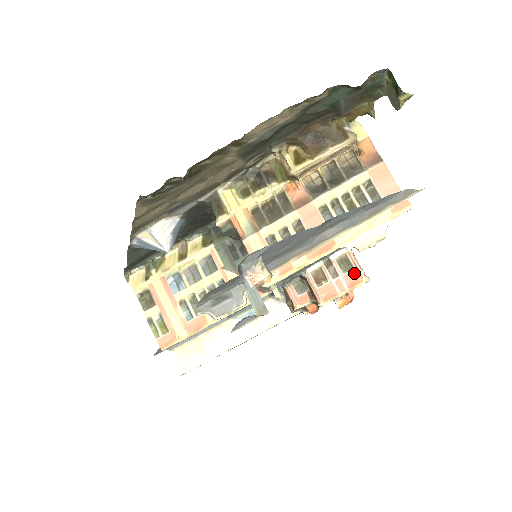
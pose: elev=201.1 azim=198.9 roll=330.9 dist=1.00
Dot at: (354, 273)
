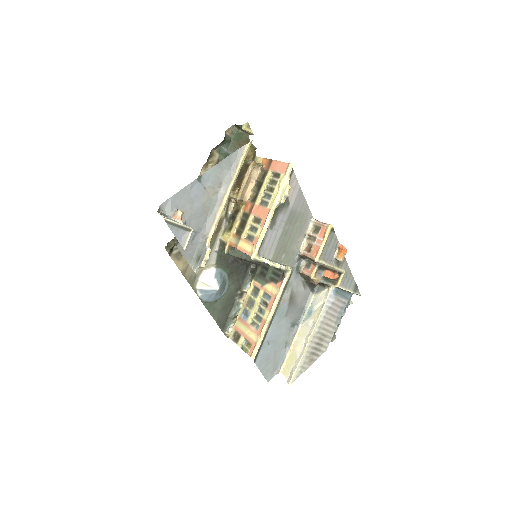
Dot at: (322, 229)
